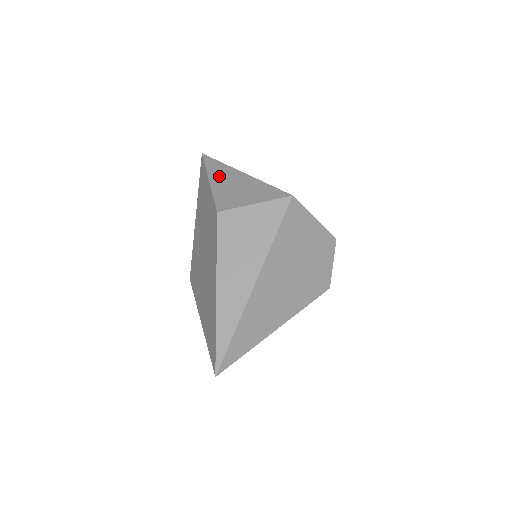
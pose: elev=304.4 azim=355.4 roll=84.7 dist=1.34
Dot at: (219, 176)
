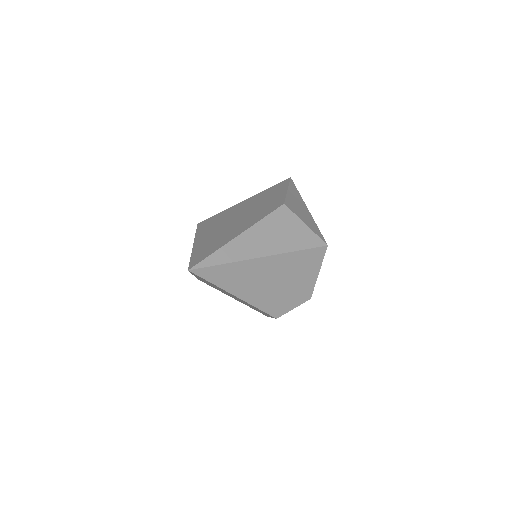
Dot at: (294, 195)
